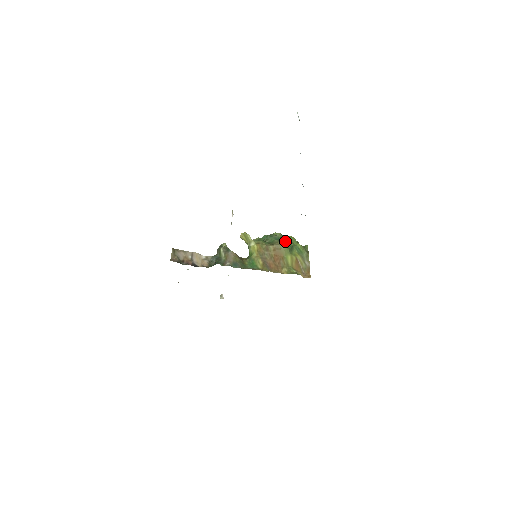
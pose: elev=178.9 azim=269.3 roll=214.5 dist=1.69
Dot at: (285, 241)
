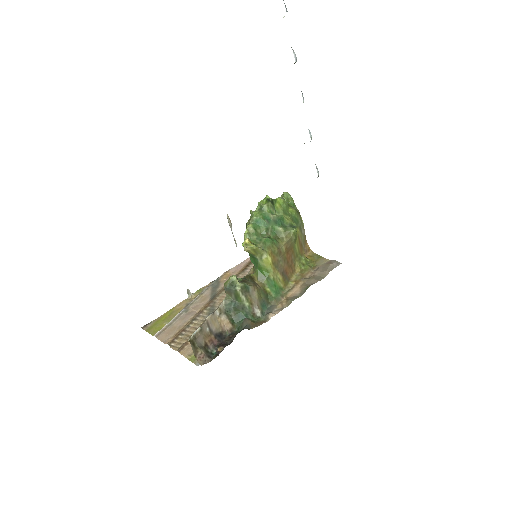
Dot at: (296, 230)
